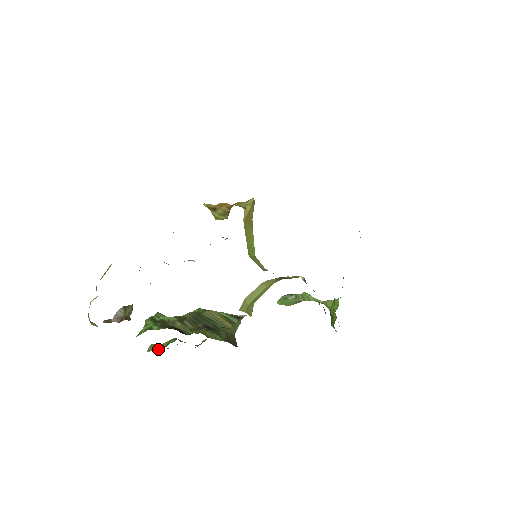
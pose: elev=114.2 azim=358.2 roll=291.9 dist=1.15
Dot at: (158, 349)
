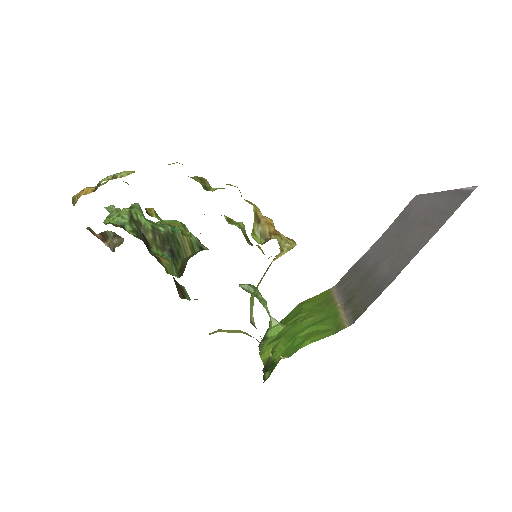
Dot at: occluded
